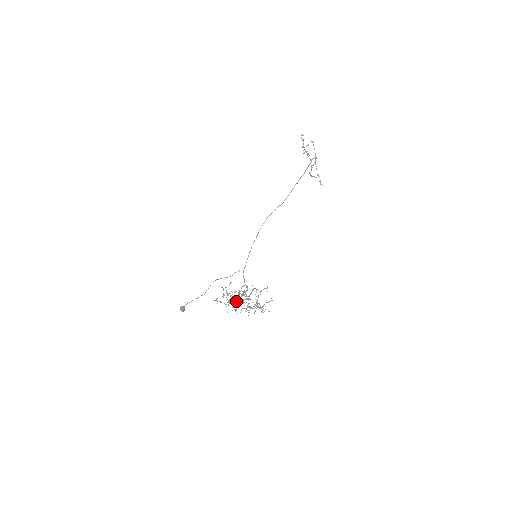
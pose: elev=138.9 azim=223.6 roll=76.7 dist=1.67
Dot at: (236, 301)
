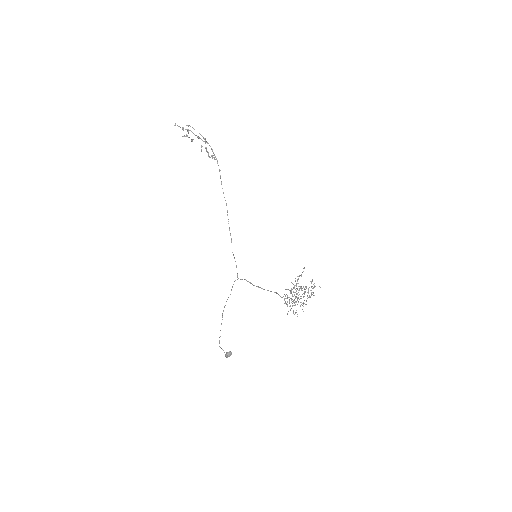
Dot at: (309, 297)
